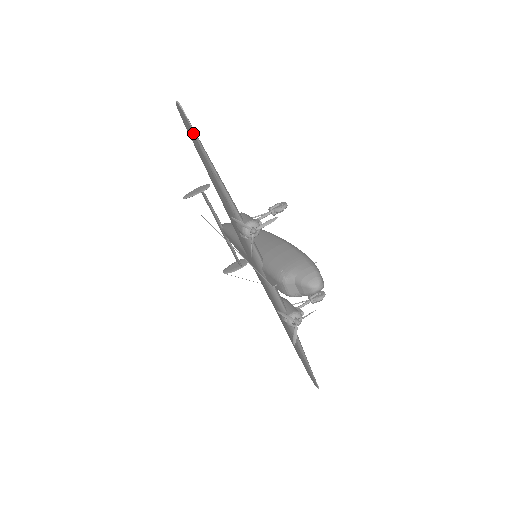
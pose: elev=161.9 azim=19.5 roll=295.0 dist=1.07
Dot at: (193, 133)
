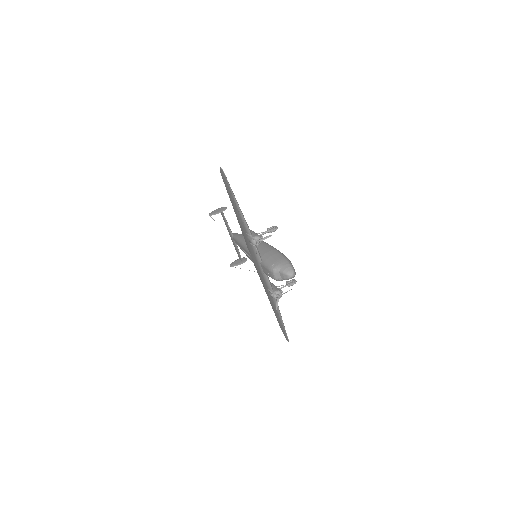
Dot at: (228, 185)
